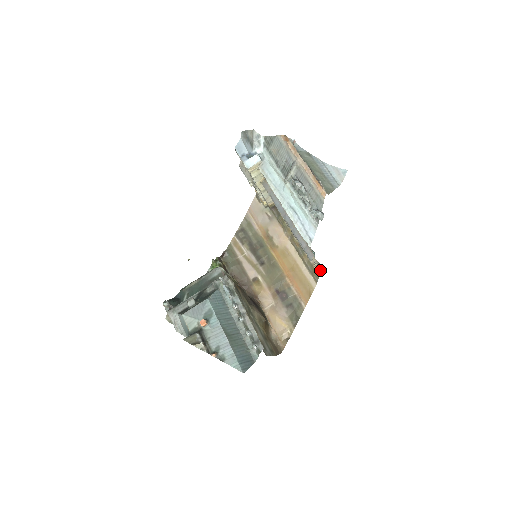
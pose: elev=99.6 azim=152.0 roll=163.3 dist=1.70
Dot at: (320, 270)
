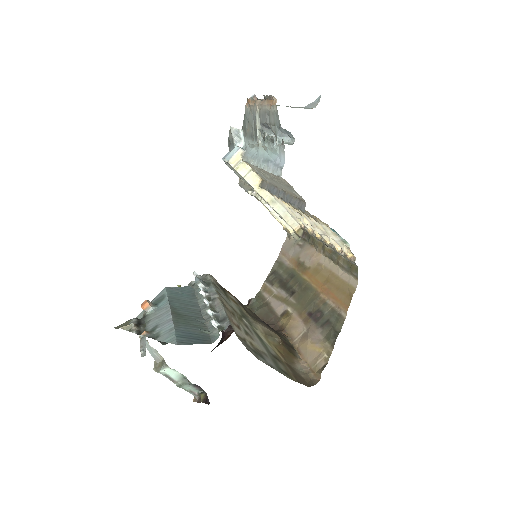
Dot at: (354, 257)
